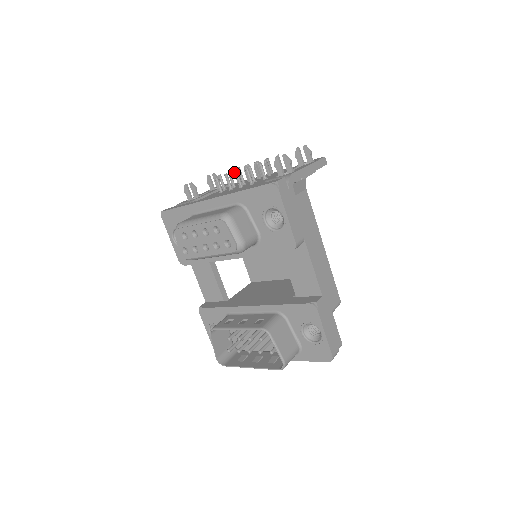
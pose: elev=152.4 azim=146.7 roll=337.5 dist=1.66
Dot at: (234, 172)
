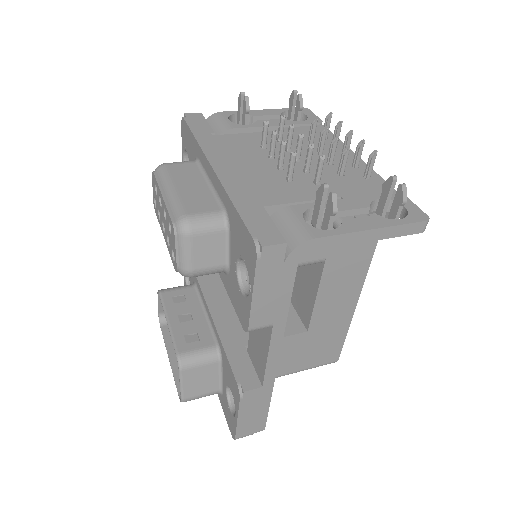
Dot at: (311, 122)
